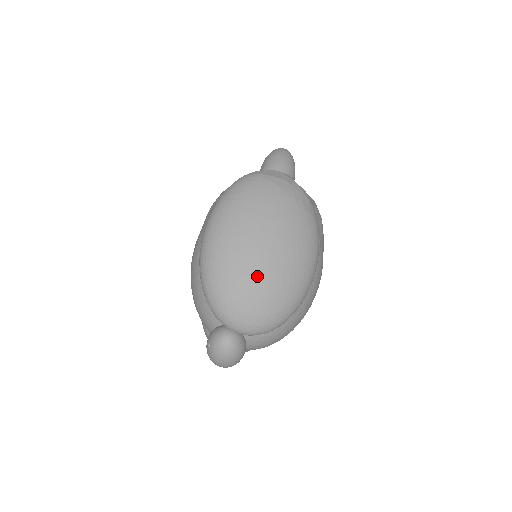
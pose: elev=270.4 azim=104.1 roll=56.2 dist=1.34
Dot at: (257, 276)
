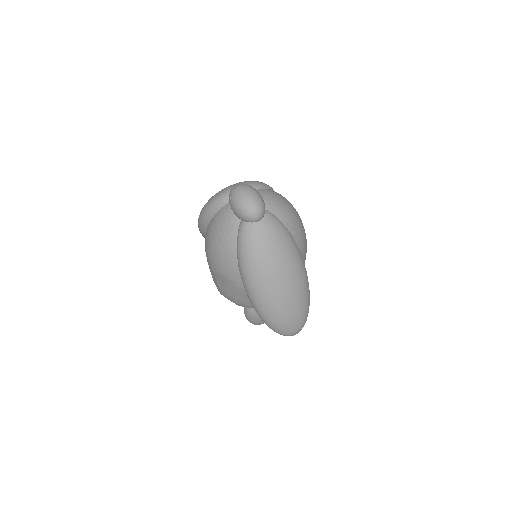
Dot at: occluded
